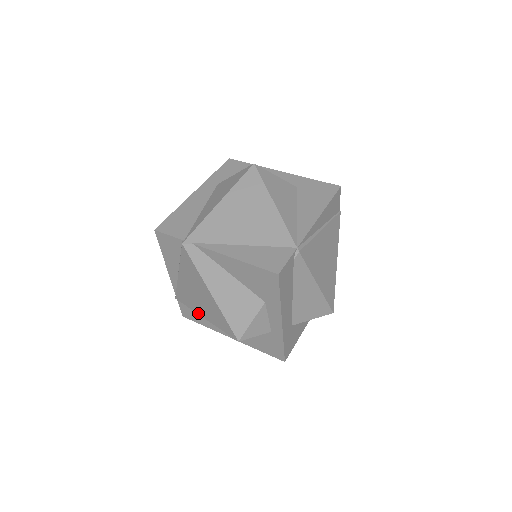
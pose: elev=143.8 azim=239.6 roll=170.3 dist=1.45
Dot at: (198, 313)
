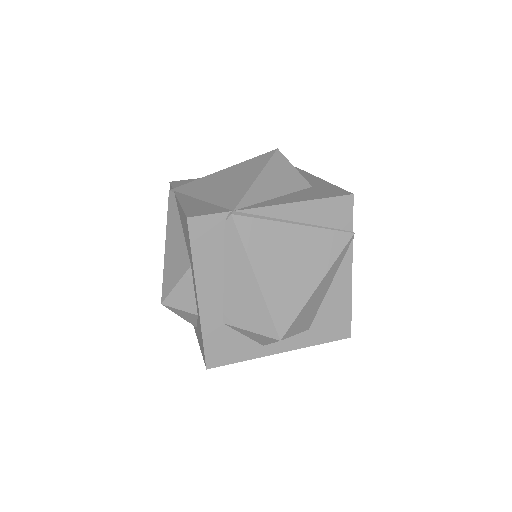
Dot at: occluded
